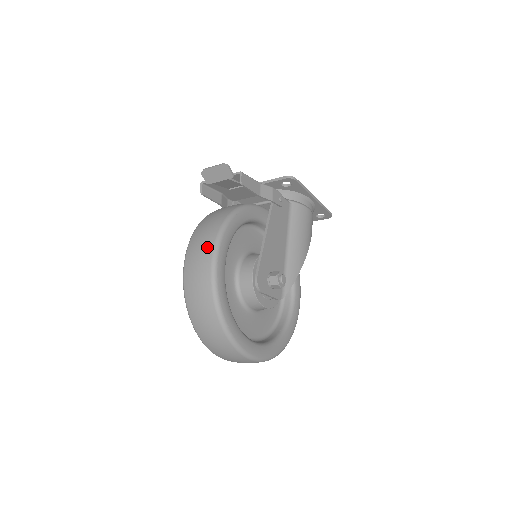
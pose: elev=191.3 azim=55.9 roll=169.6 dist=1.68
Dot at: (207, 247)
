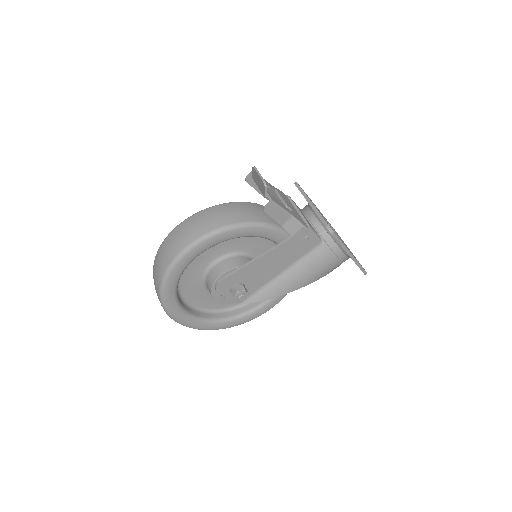
Dot at: (191, 236)
